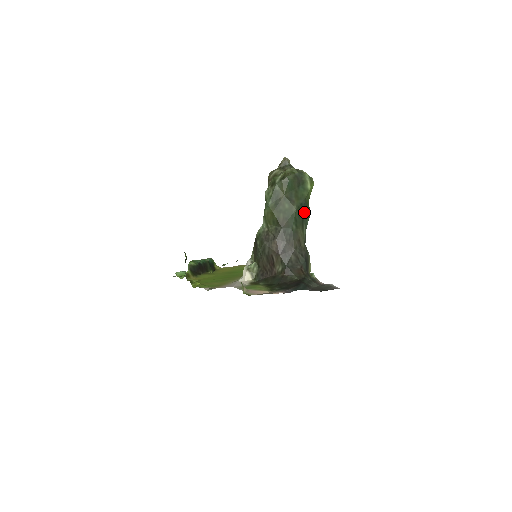
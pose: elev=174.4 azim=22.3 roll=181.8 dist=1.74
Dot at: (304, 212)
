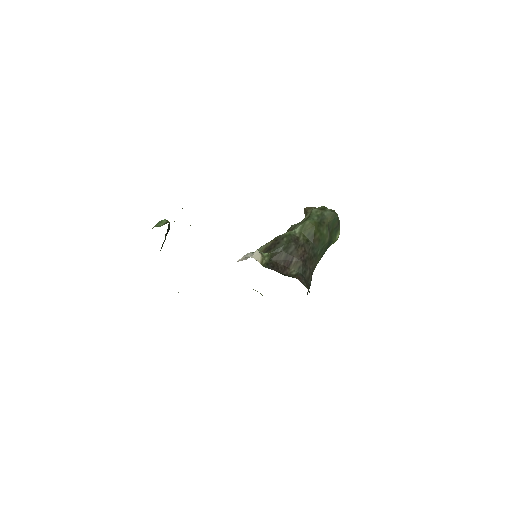
Dot at: (326, 250)
